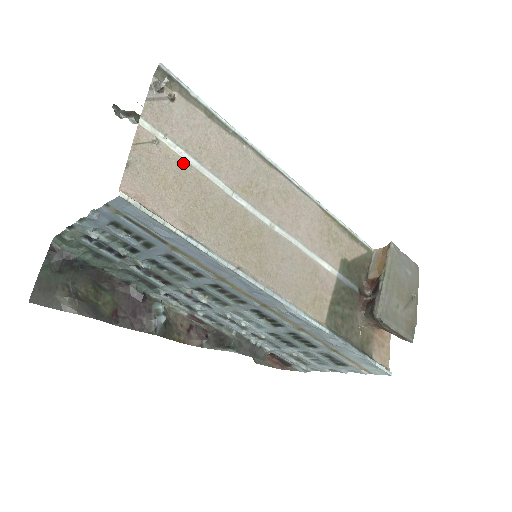
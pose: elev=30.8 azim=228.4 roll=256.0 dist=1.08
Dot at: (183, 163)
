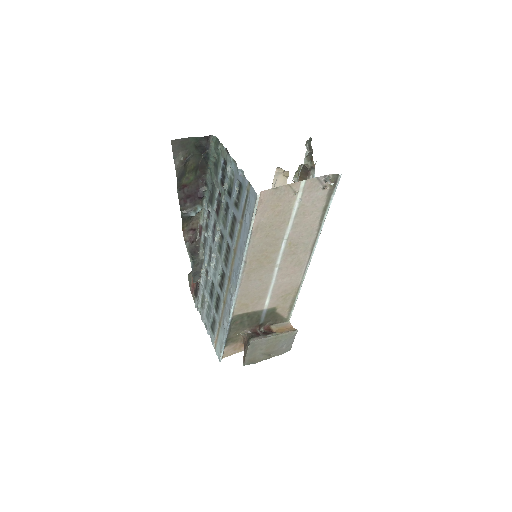
Dot at: (291, 210)
